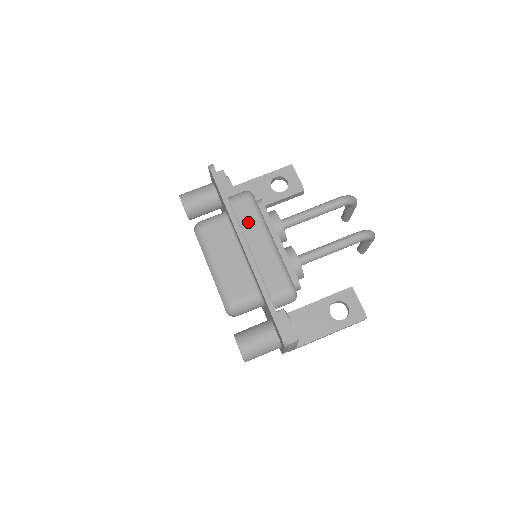
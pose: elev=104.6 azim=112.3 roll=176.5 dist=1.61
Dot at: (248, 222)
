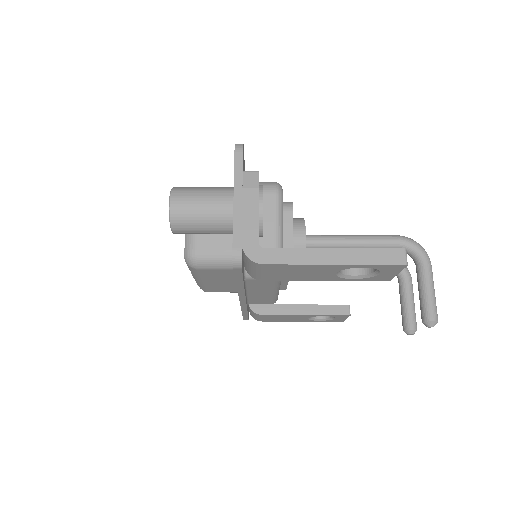
Dot at: occluded
